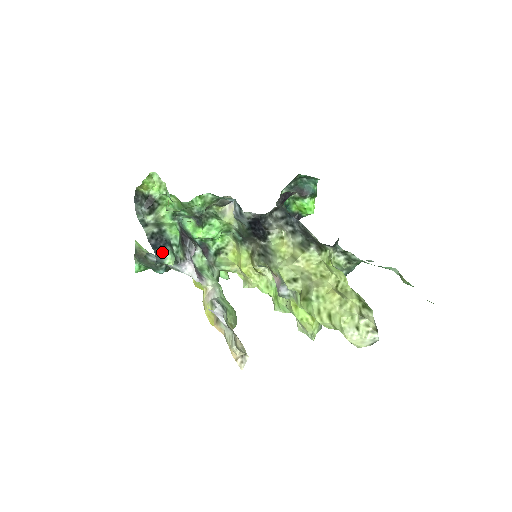
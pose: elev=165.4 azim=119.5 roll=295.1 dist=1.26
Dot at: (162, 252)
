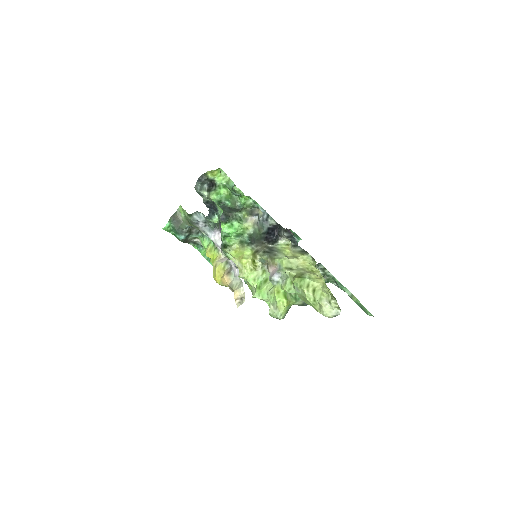
Dot at: (214, 212)
